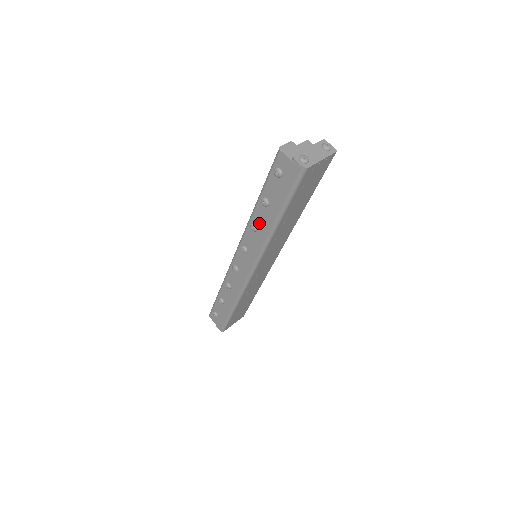
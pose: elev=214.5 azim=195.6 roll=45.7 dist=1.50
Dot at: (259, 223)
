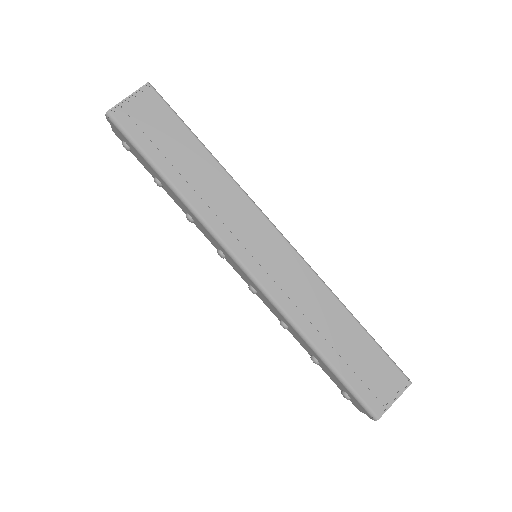
Dot at: (182, 208)
